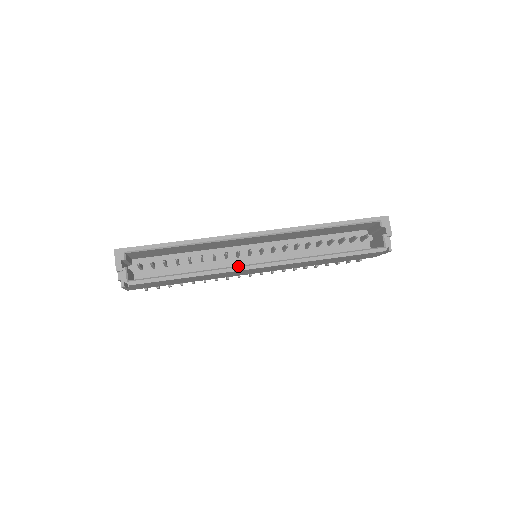
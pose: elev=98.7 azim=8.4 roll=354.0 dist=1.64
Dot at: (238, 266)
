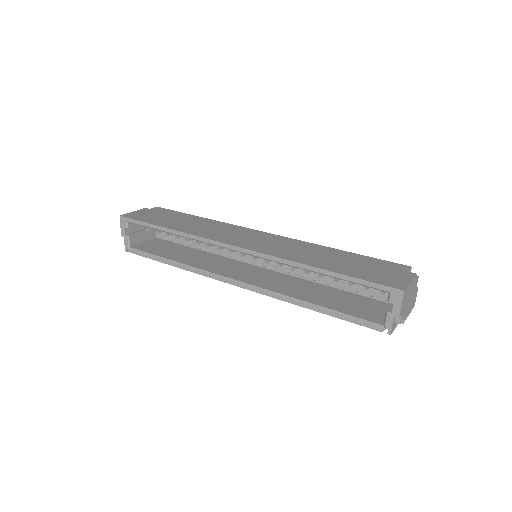
Dot at: (214, 274)
